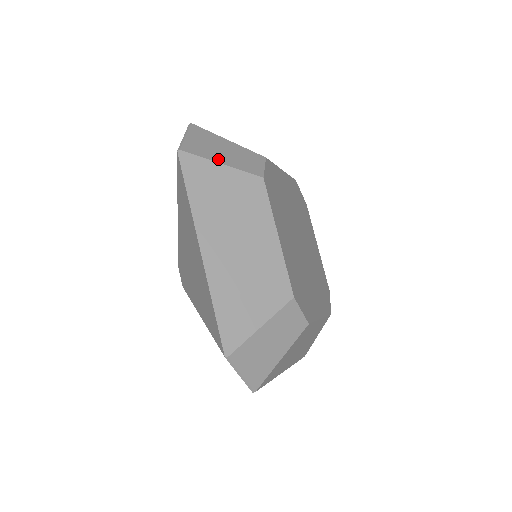
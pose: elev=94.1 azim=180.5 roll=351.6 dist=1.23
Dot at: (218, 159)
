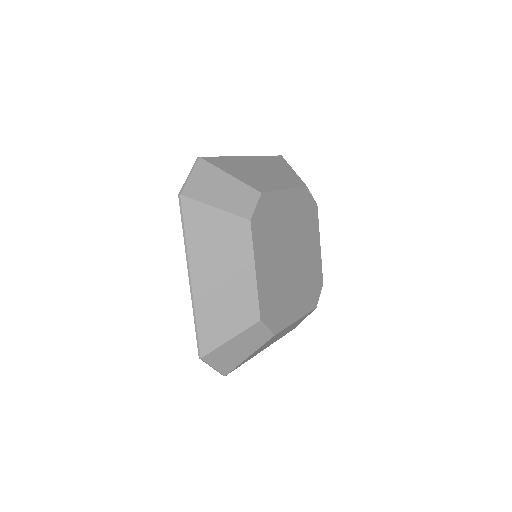
Dot at: (213, 202)
